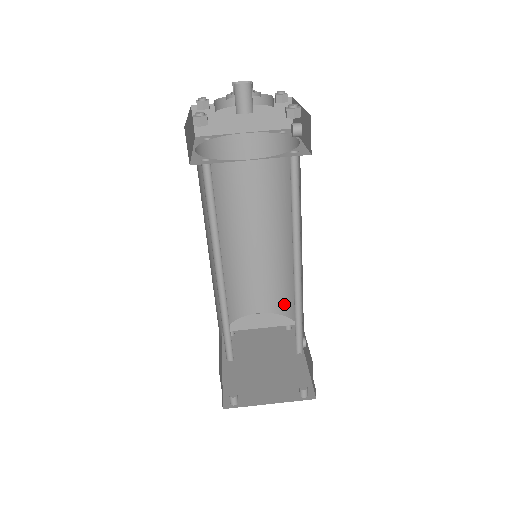
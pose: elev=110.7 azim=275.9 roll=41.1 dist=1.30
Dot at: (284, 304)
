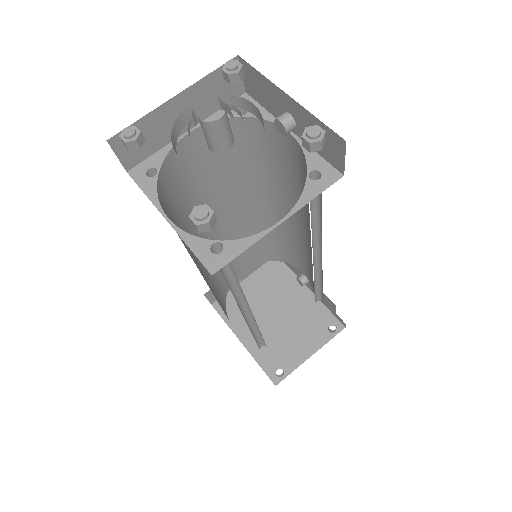
Dot at: (269, 254)
